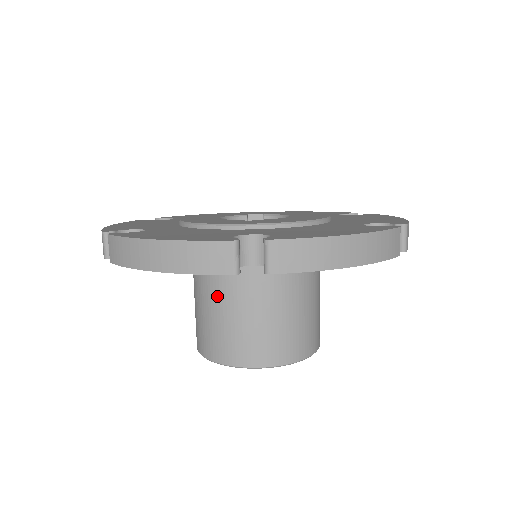
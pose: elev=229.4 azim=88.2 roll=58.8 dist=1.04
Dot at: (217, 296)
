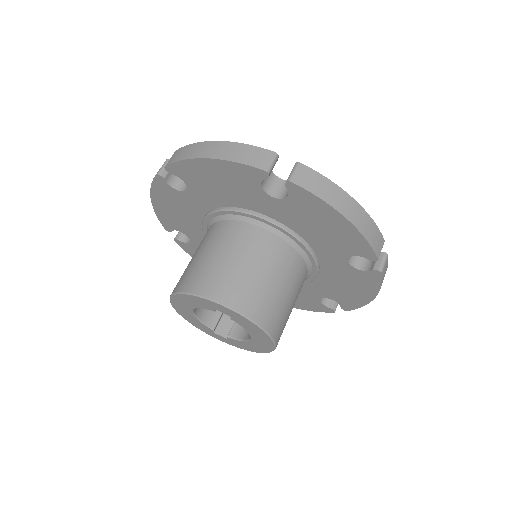
Dot at: (221, 241)
